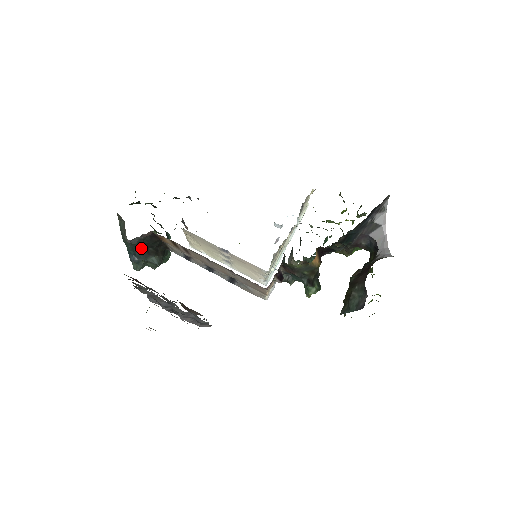
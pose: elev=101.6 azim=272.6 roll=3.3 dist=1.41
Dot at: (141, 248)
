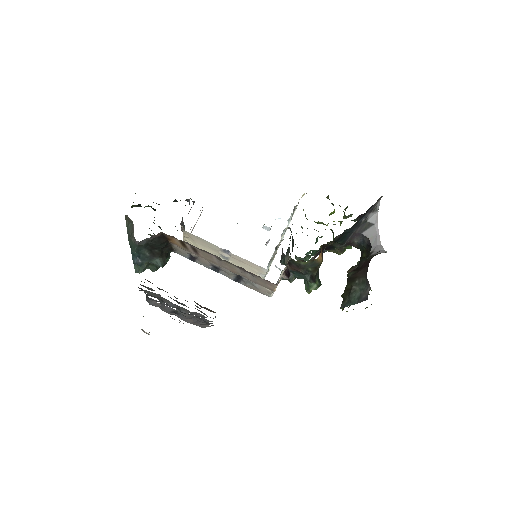
Dot at: (147, 250)
